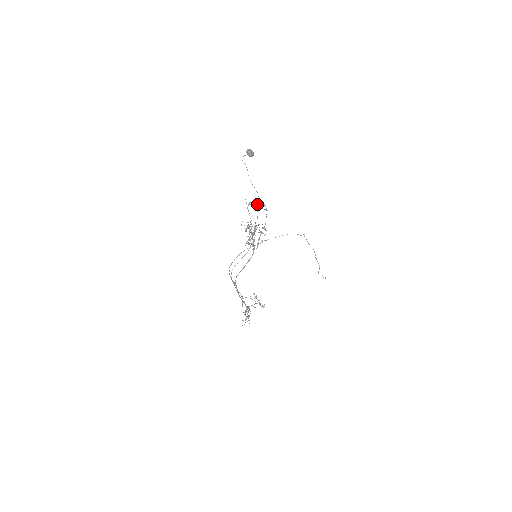
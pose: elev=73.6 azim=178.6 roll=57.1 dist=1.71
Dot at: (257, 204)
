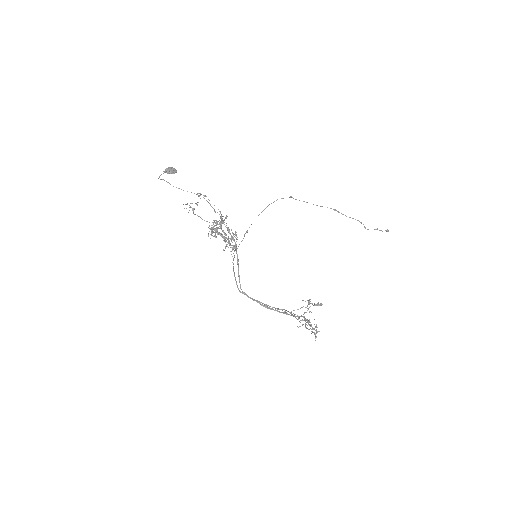
Dot at: occluded
